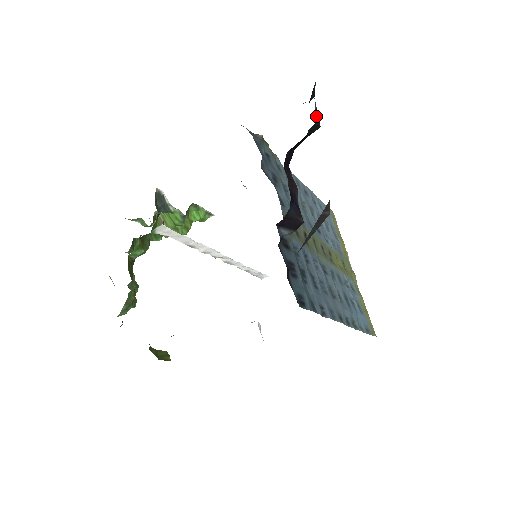
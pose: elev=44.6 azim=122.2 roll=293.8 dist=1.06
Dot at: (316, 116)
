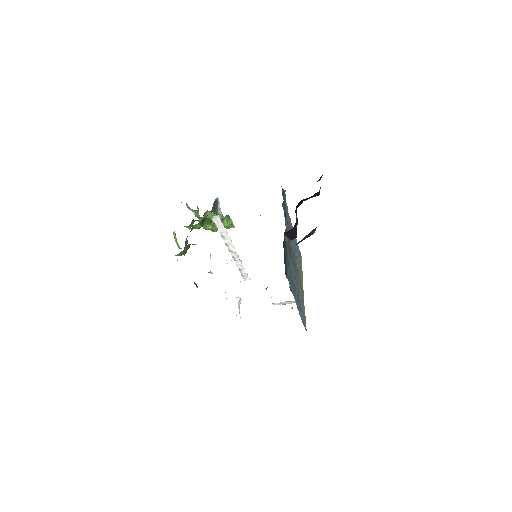
Dot at: occluded
